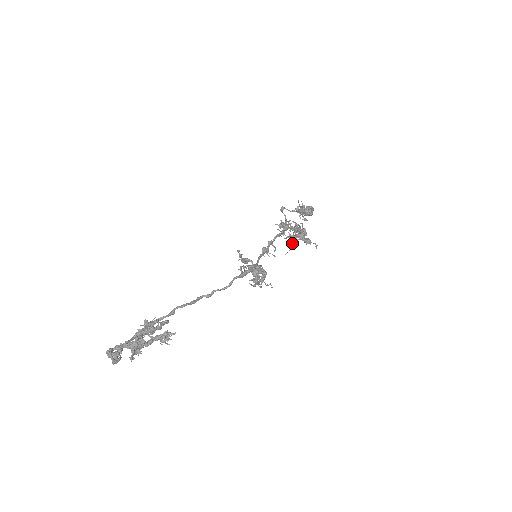
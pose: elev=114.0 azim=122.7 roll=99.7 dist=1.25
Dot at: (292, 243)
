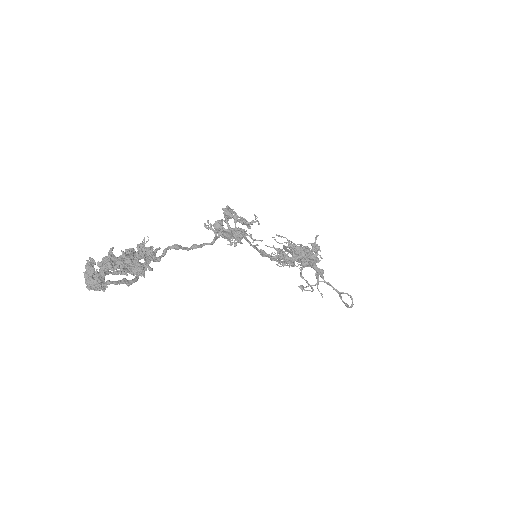
Dot at: (308, 263)
